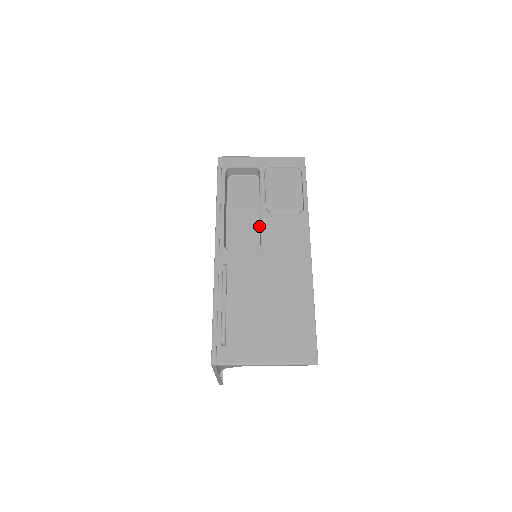
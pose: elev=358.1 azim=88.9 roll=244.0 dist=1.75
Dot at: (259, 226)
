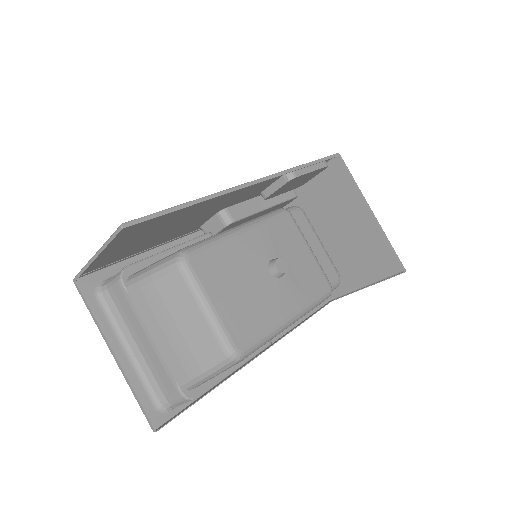
Dot at: (254, 213)
